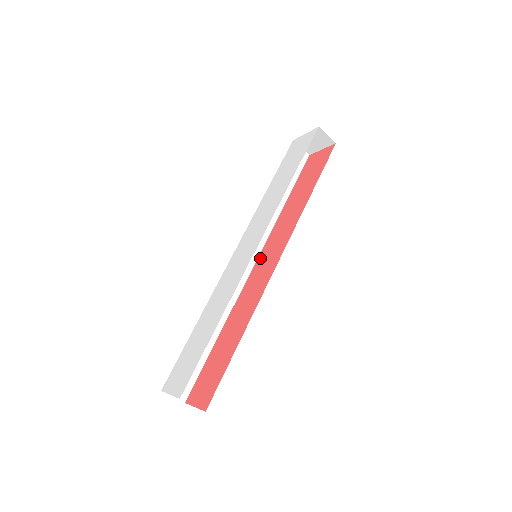
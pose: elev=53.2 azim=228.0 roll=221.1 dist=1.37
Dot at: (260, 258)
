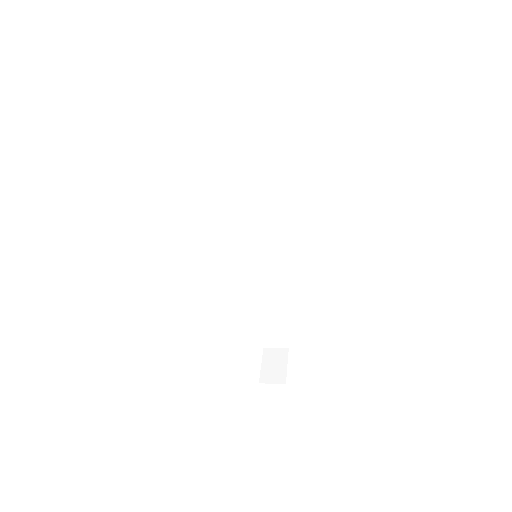
Dot at: occluded
